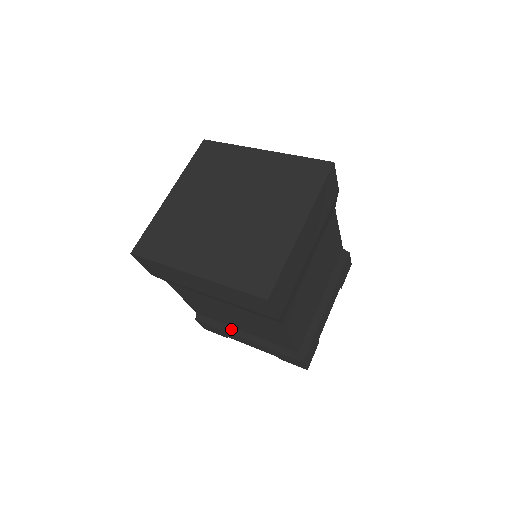
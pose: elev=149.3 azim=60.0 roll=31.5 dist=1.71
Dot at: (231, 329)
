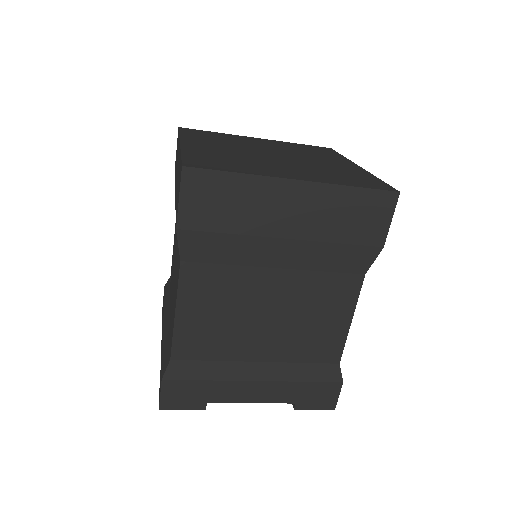
Dot at: (234, 368)
